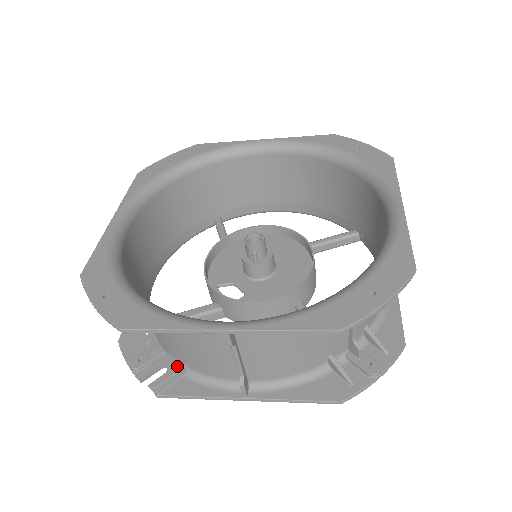
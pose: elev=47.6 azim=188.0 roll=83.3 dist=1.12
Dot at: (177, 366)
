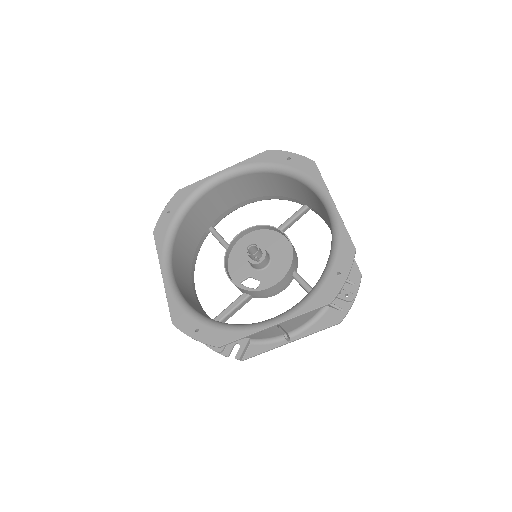
Dot at: (244, 341)
